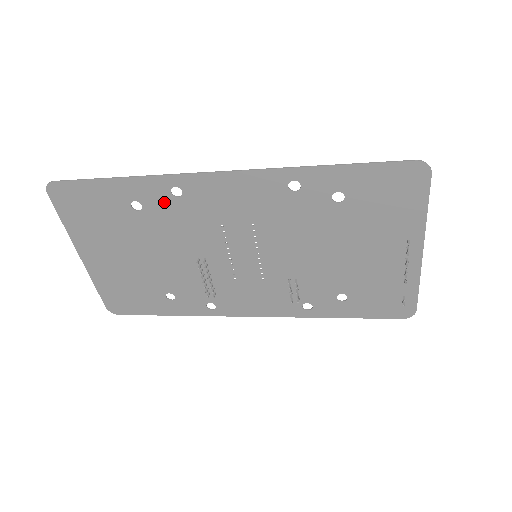
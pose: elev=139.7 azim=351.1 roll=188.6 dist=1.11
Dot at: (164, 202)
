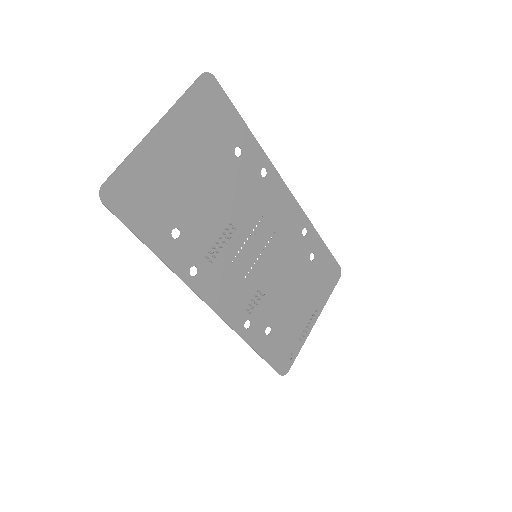
Dot at: (253, 169)
